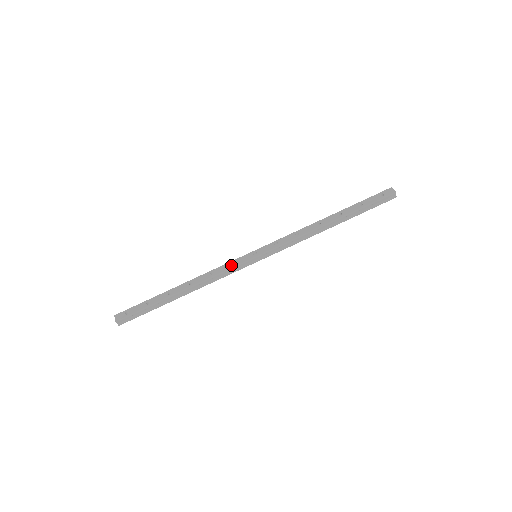
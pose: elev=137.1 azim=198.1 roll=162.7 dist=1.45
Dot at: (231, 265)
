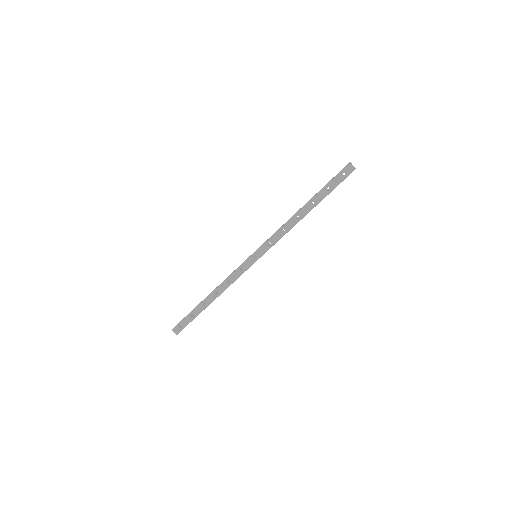
Dot at: (241, 271)
